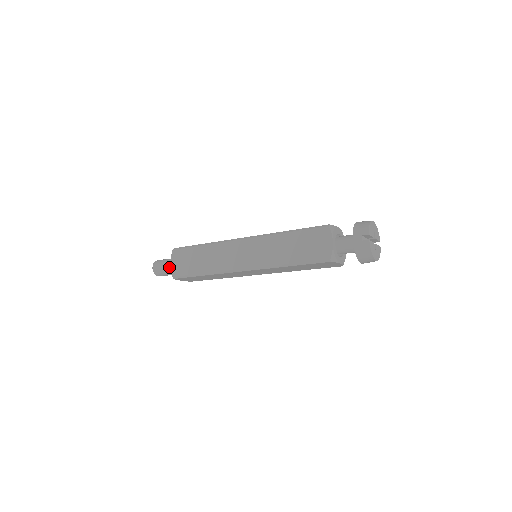
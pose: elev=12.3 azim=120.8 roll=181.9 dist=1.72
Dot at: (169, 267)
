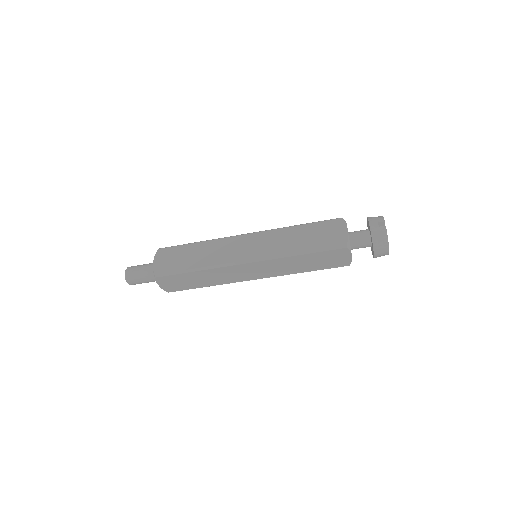
Dot at: (148, 269)
